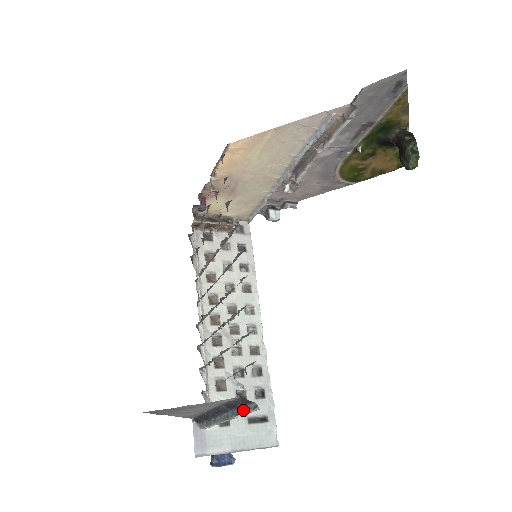
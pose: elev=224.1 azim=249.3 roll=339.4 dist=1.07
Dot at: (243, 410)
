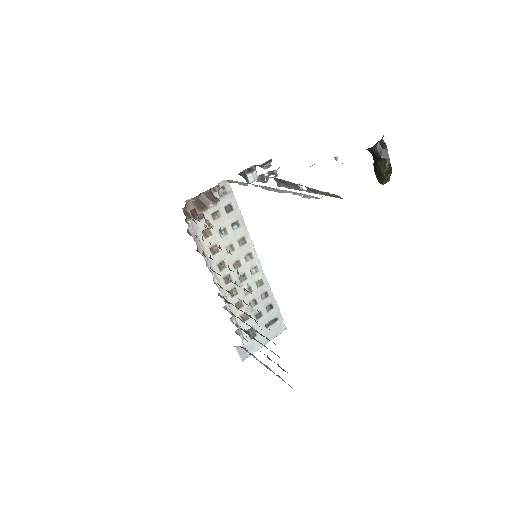
Dot at: occluded
